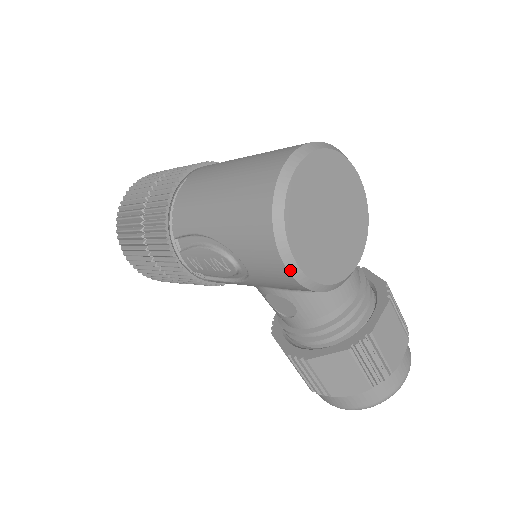
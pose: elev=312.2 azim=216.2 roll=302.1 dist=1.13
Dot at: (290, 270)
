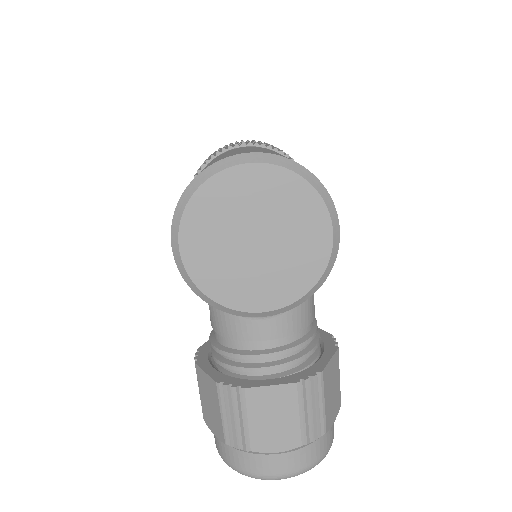
Dot at: (174, 252)
